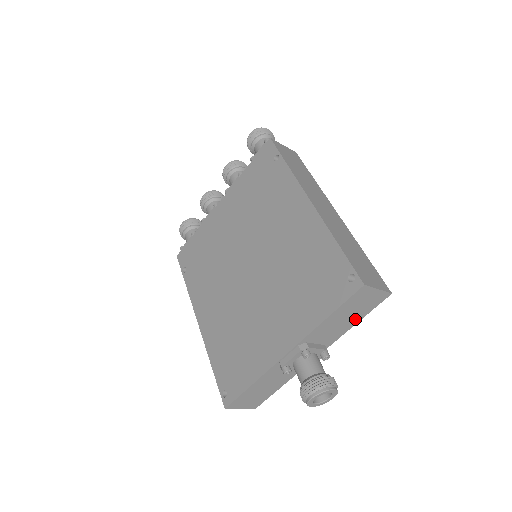
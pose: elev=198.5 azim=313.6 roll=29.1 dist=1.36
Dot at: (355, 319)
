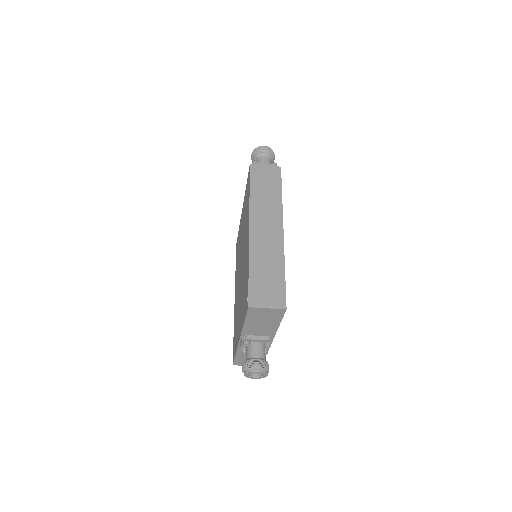
Dot at: (274, 323)
